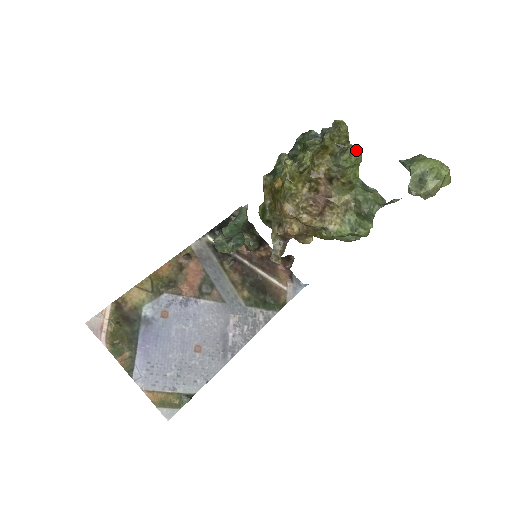
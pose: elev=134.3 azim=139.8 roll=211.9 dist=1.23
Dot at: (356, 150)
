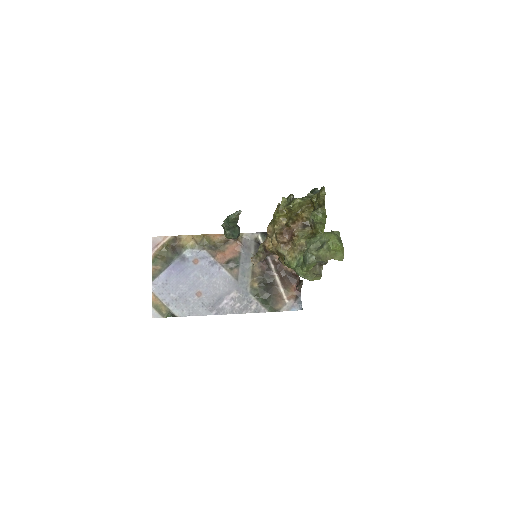
Dot at: (324, 212)
